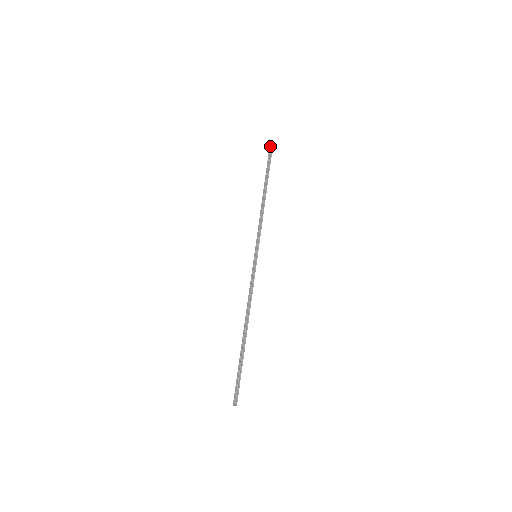
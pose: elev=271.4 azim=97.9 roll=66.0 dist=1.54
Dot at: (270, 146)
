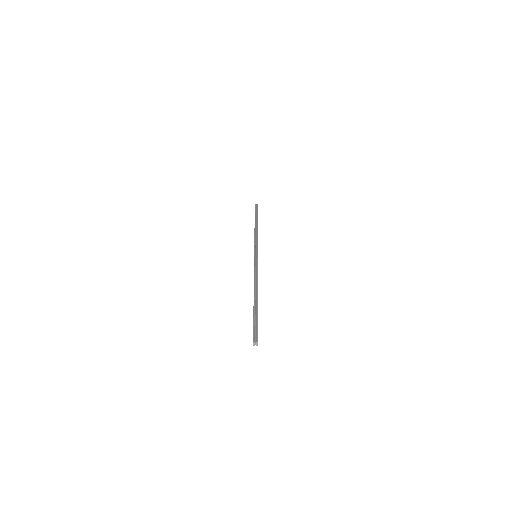
Dot at: (255, 206)
